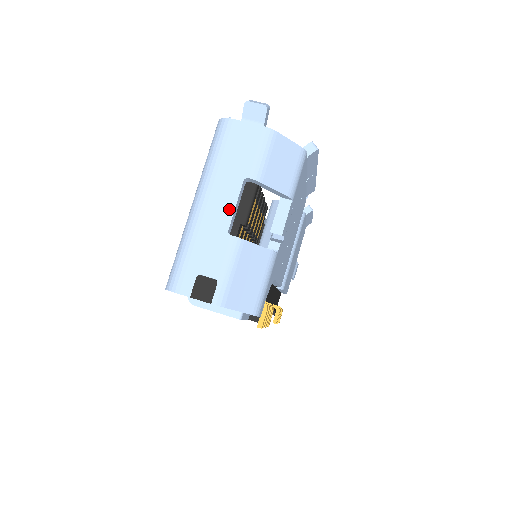
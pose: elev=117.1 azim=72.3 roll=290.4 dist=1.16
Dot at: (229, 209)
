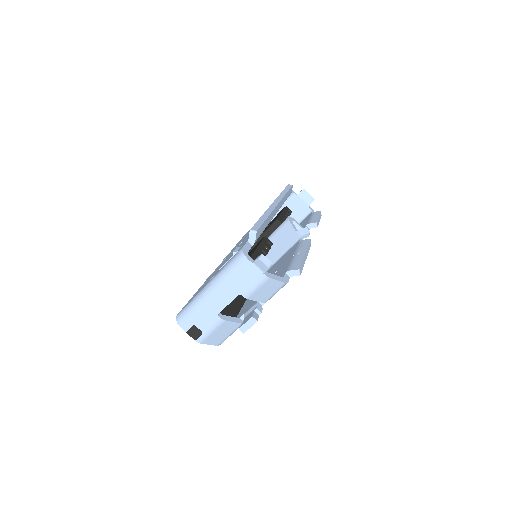
Dot at: (224, 304)
